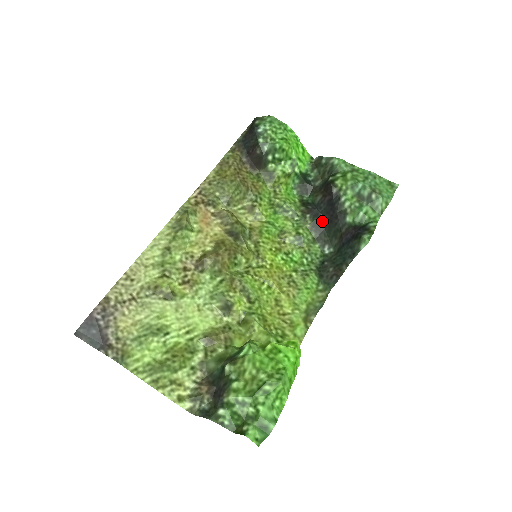
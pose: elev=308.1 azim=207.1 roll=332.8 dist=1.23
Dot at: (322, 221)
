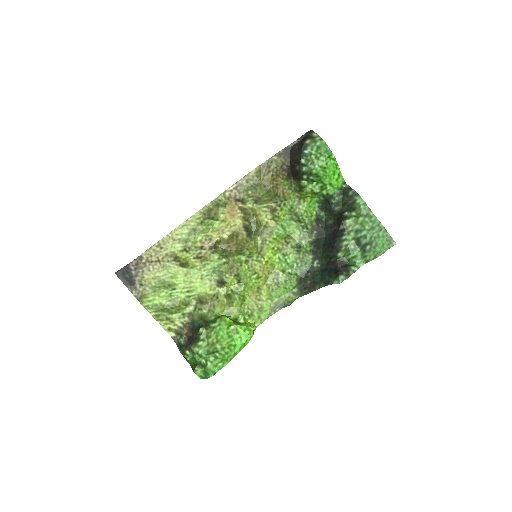
Dot at: (323, 241)
